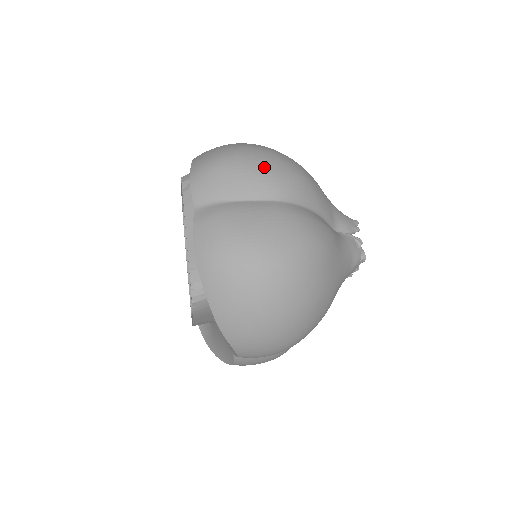
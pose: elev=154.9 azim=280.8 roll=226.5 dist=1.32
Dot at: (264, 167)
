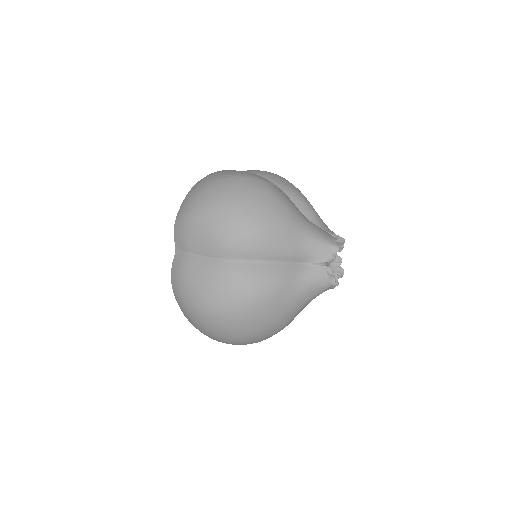
Dot at: (219, 229)
